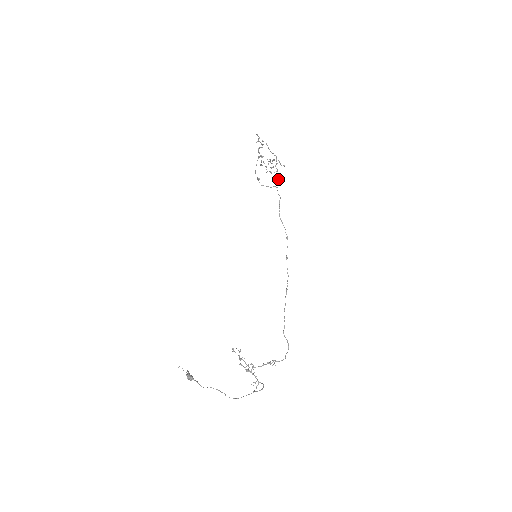
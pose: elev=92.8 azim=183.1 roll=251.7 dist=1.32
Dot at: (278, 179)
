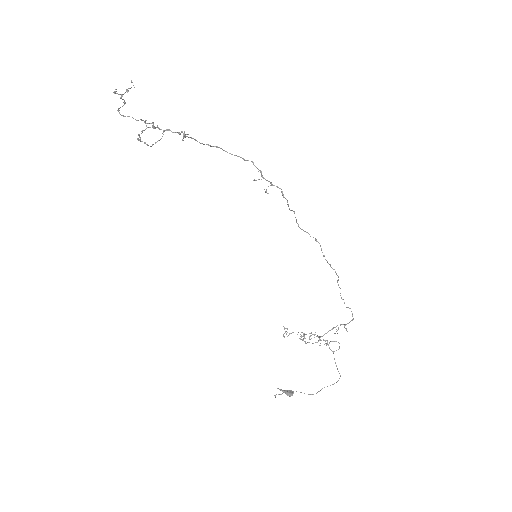
Dot at: (283, 196)
